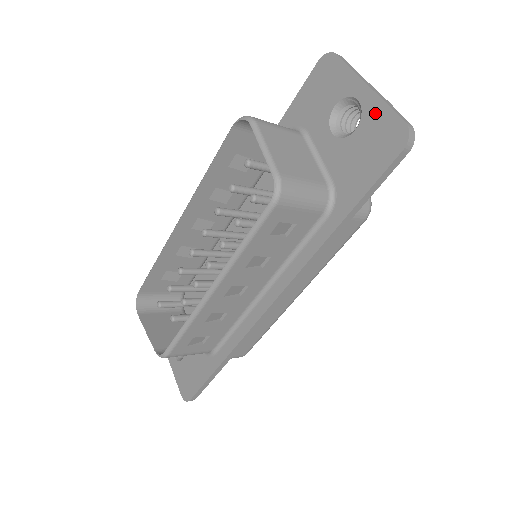
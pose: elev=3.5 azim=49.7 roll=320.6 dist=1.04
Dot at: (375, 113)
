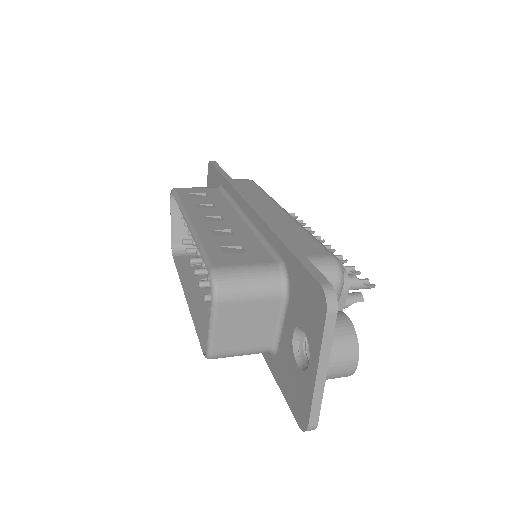
Dot at: (307, 389)
